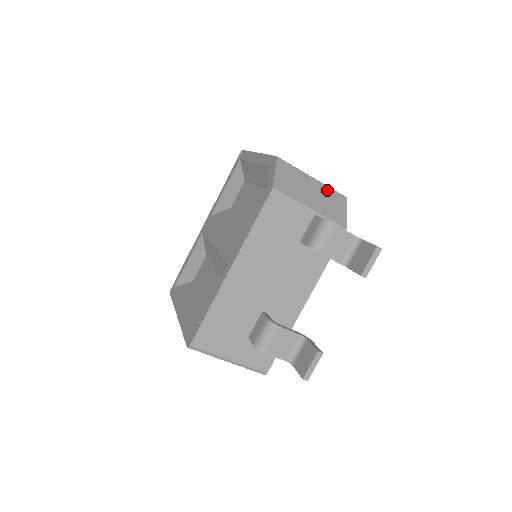
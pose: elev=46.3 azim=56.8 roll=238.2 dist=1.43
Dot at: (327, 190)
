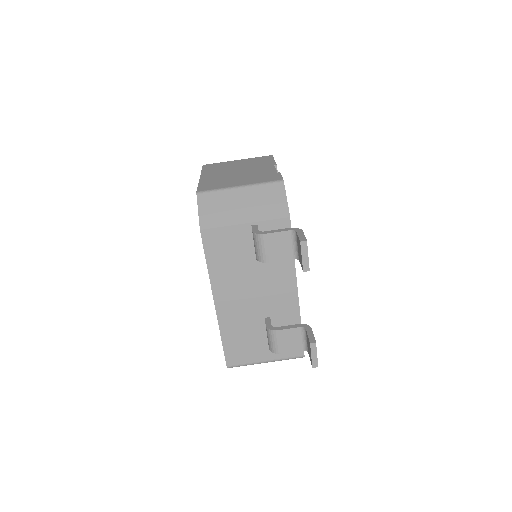
Dot at: (258, 189)
